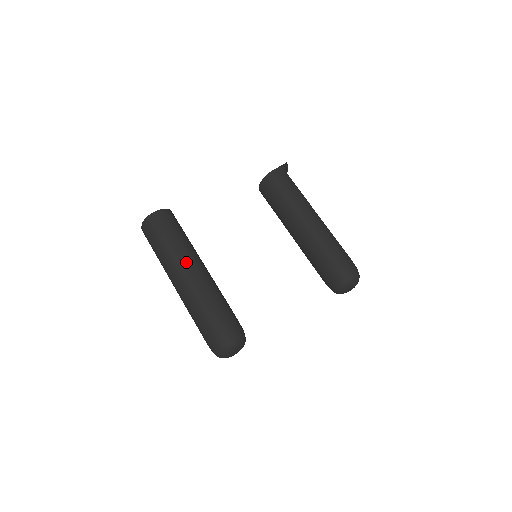
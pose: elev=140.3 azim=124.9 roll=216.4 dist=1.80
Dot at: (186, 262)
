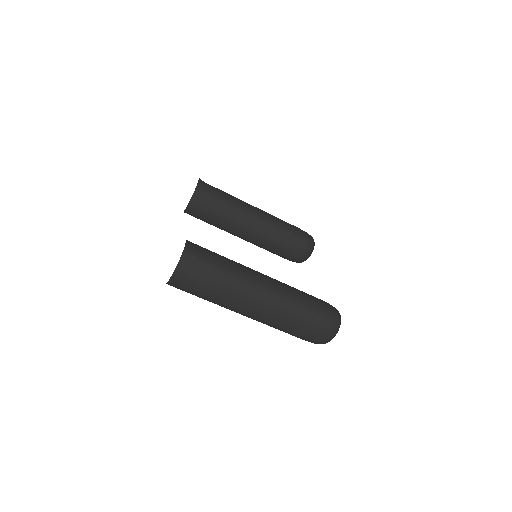
Dot at: (255, 275)
